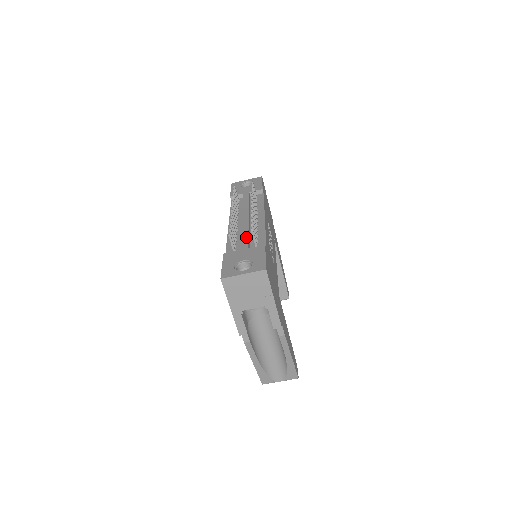
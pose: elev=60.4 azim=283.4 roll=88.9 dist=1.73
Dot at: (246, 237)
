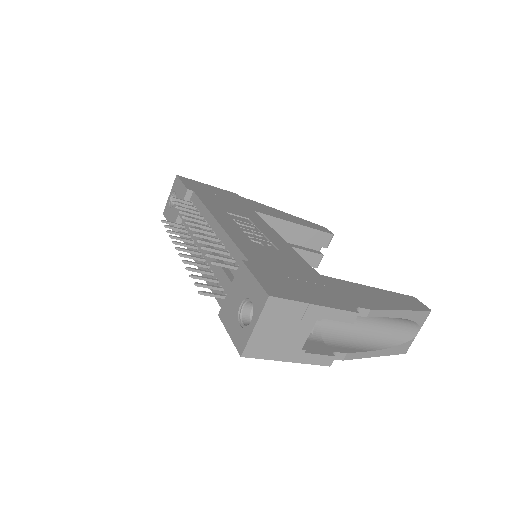
Dot at: (219, 269)
